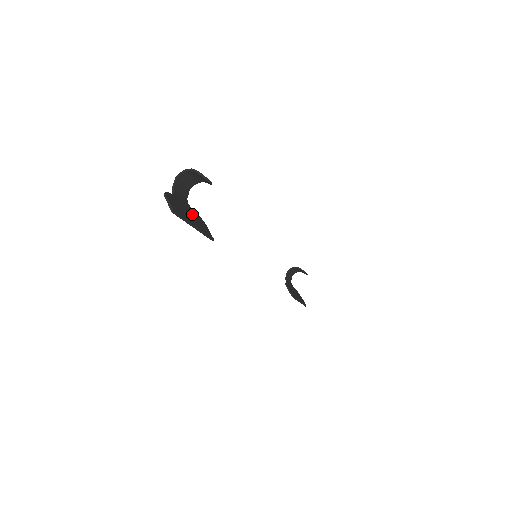
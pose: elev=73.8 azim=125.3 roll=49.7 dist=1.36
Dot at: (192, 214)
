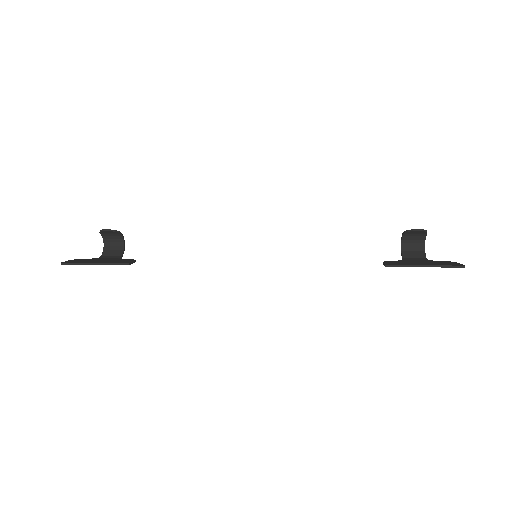
Dot at: (111, 260)
